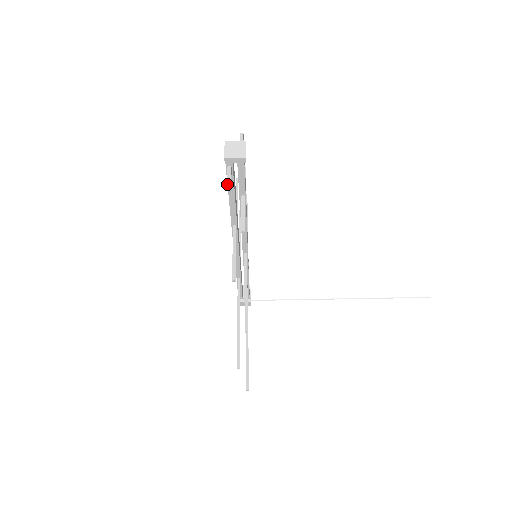
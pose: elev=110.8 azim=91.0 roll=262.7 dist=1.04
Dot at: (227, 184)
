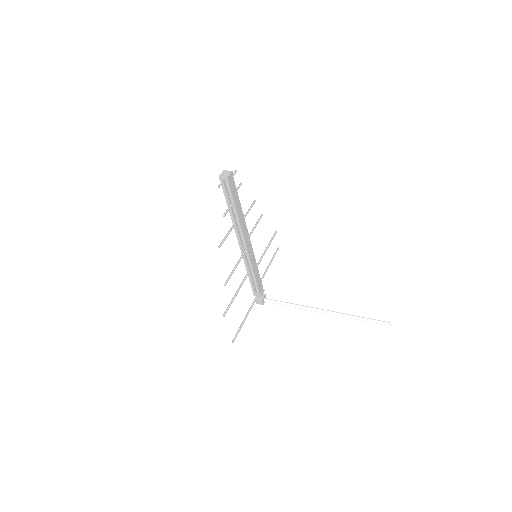
Dot at: (224, 193)
